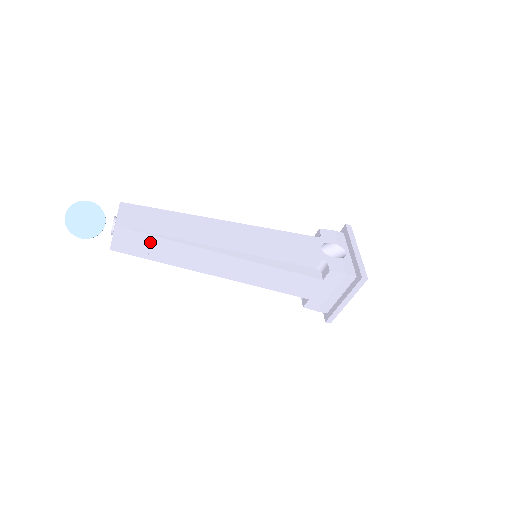
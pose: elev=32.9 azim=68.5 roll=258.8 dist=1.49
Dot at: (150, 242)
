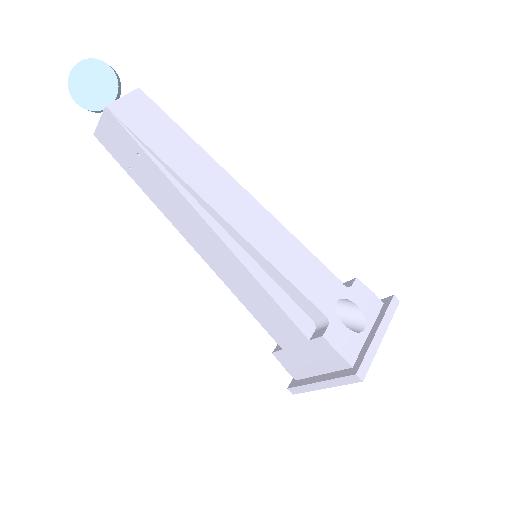
Dot at: (136, 153)
